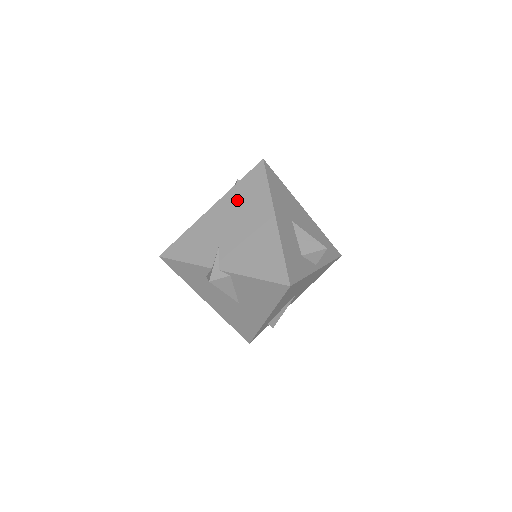
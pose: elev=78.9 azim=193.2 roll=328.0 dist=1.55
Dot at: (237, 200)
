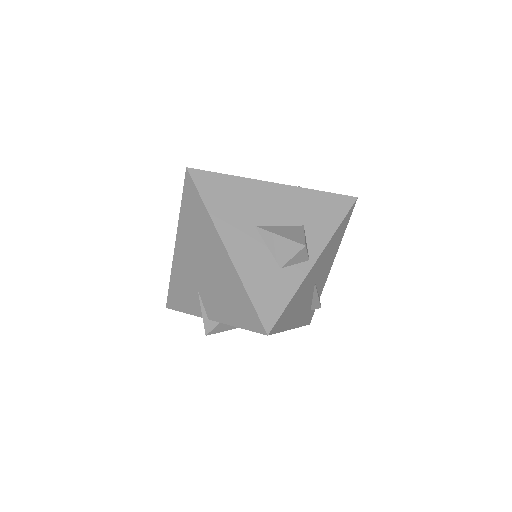
Dot at: (188, 231)
